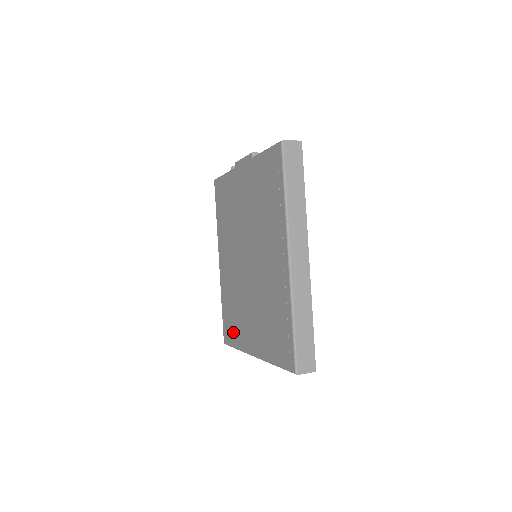
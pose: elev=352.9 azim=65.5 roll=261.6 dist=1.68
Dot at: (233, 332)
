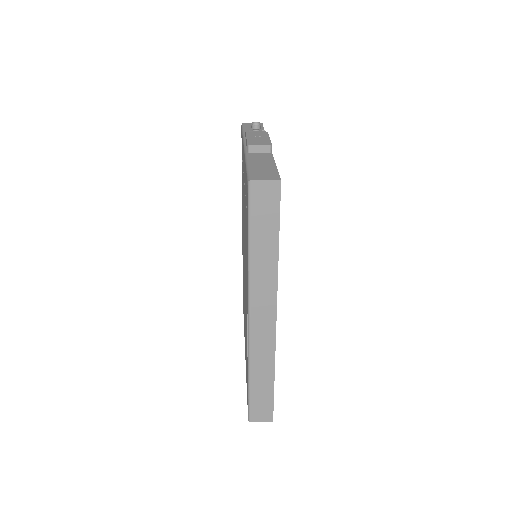
Dot at: (243, 304)
